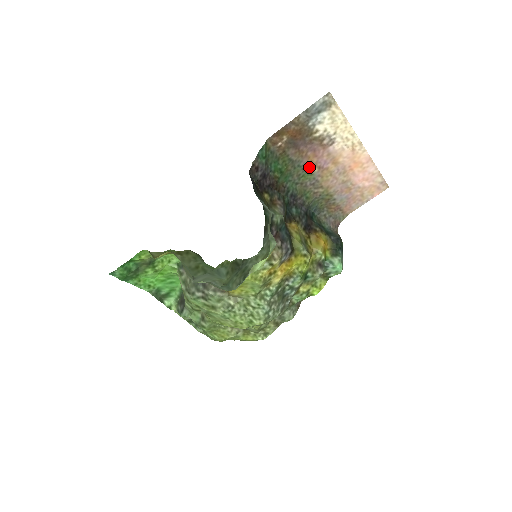
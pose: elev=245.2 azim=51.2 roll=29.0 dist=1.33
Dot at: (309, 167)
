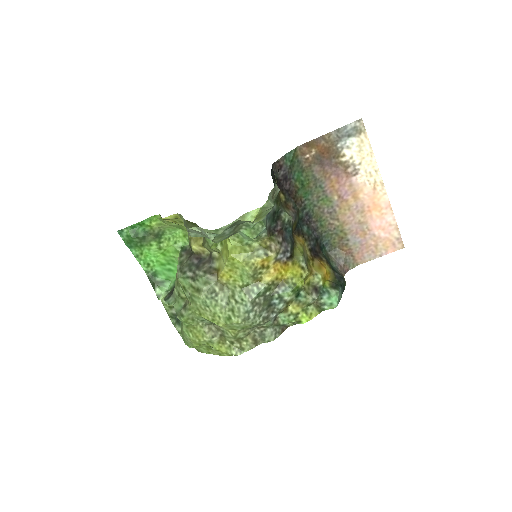
Dot at: (330, 192)
